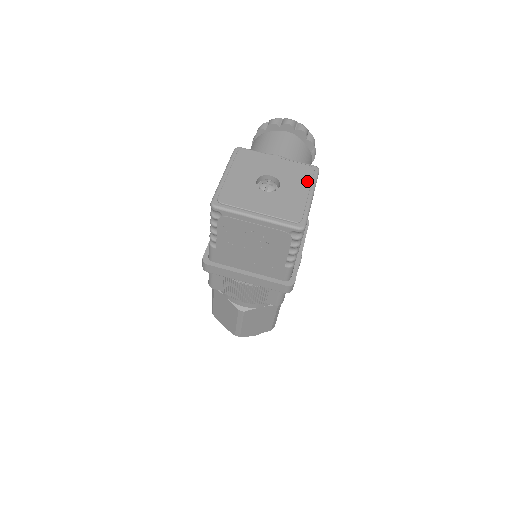
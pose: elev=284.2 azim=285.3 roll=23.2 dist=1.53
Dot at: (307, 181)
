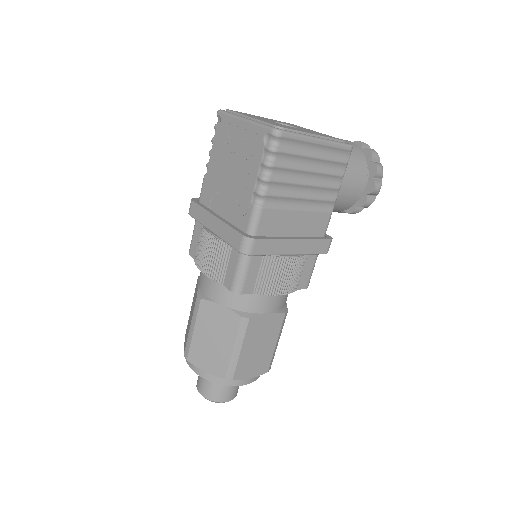
Dot at: (327, 136)
